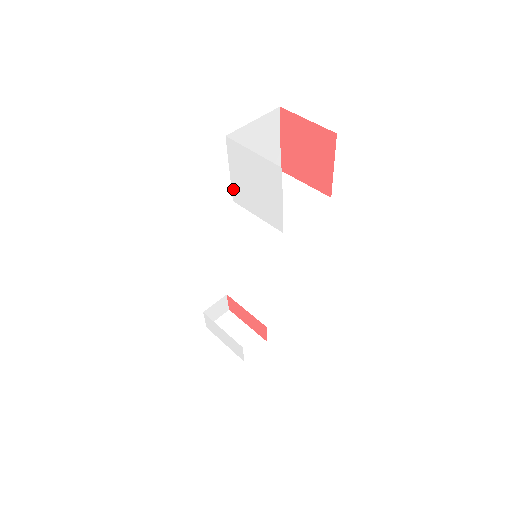
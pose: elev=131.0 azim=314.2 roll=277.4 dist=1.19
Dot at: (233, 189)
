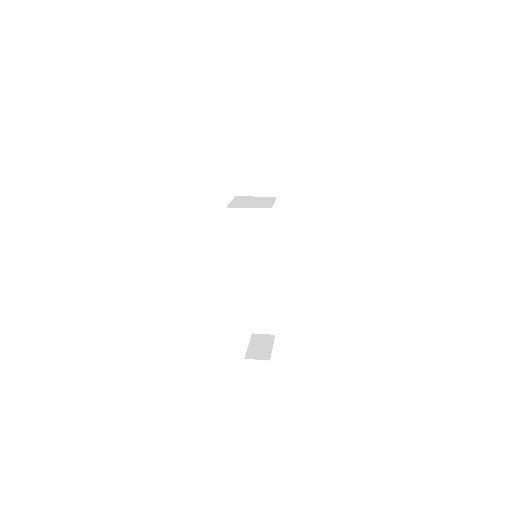
Dot at: occluded
